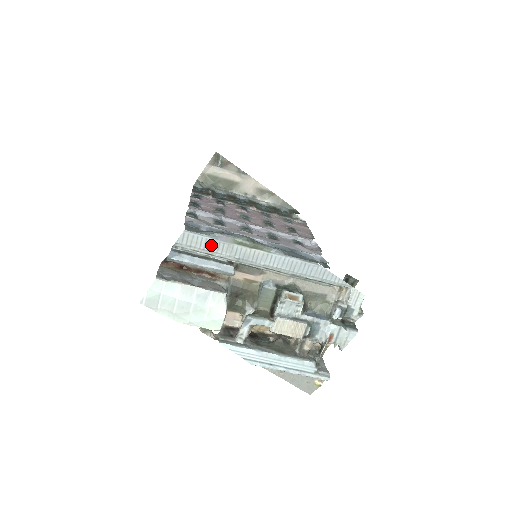
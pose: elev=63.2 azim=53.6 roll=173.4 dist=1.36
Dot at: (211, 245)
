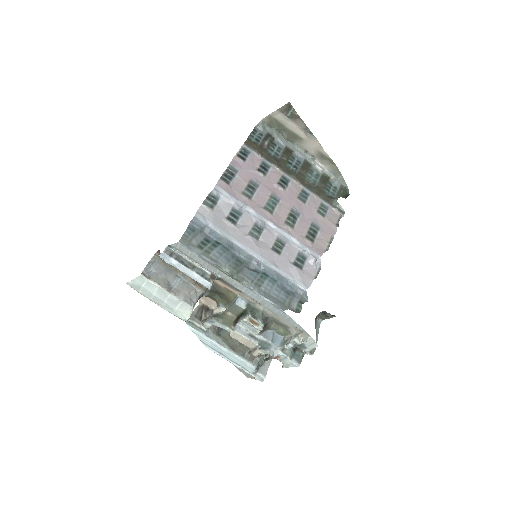
Dot at: (199, 260)
